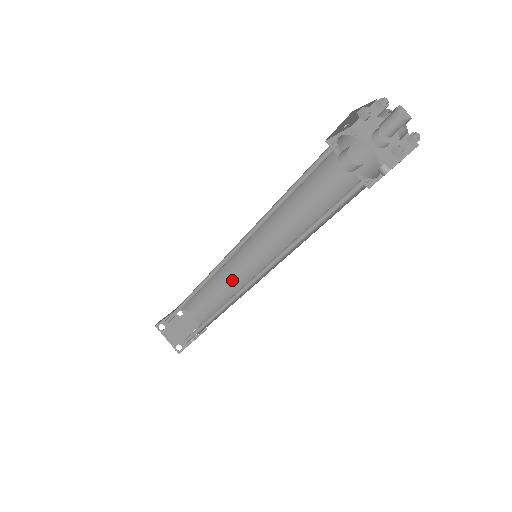
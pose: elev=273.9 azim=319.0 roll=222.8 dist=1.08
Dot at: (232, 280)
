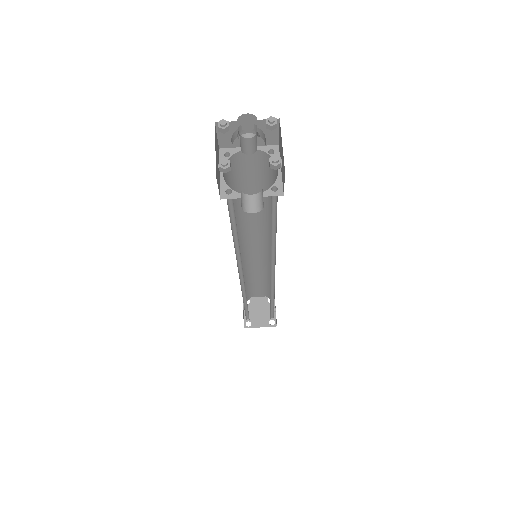
Dot at: (256, 266)
